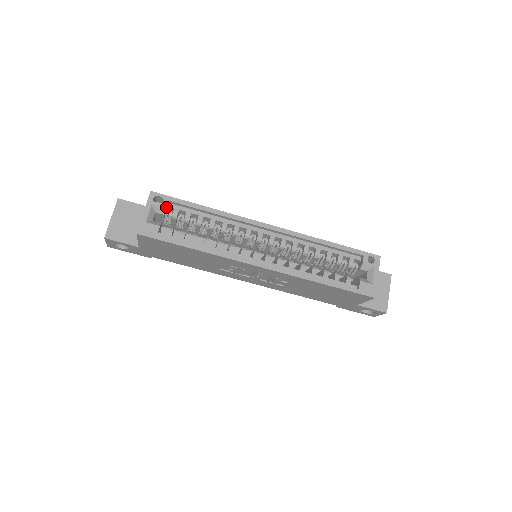
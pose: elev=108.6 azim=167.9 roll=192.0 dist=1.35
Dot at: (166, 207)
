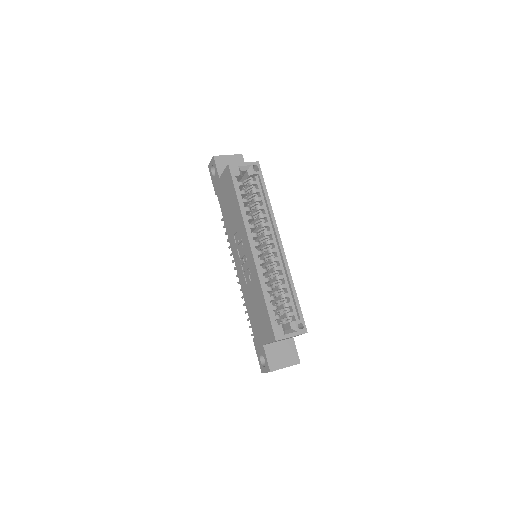
Dot at: (254, 176)
